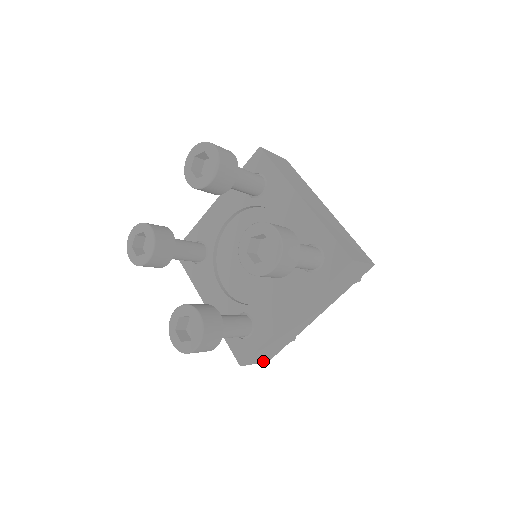
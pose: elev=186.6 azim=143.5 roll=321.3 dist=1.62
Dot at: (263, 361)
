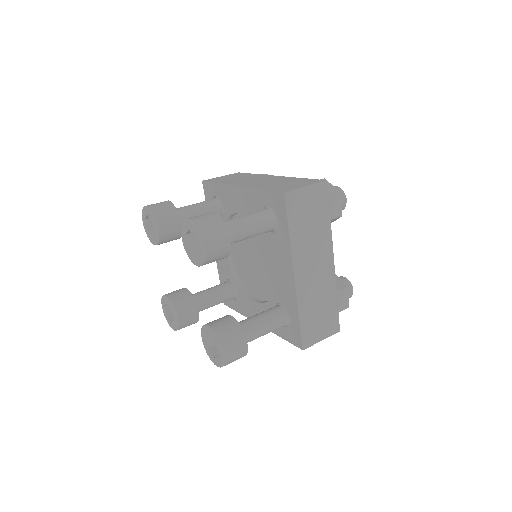
Dot at: occluded
